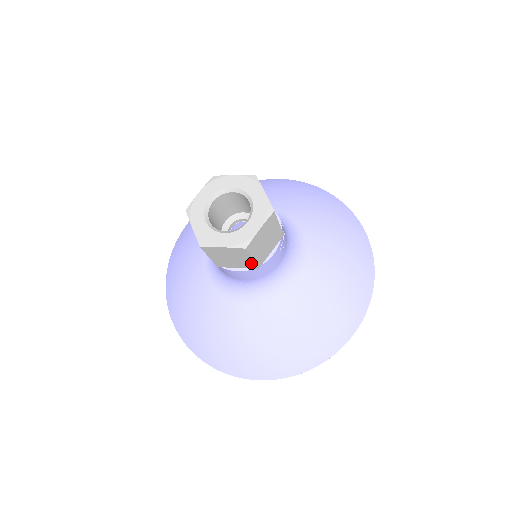
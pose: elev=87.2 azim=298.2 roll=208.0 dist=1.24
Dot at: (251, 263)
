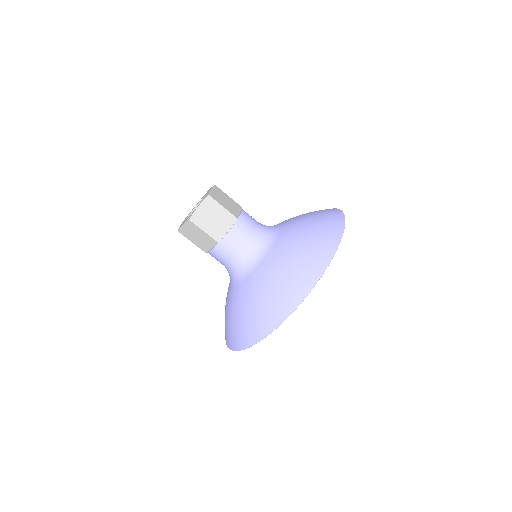
Dot at: (228, 215)
